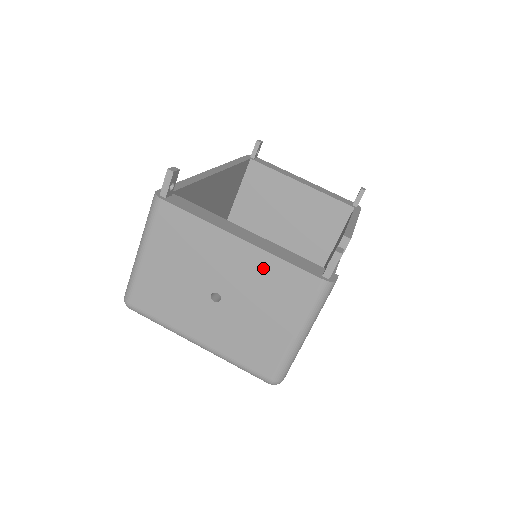
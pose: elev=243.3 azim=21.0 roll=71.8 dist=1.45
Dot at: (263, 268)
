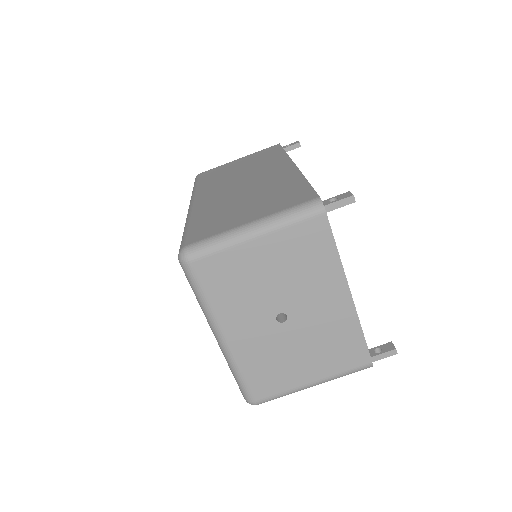
Dot at: (343, 326)
